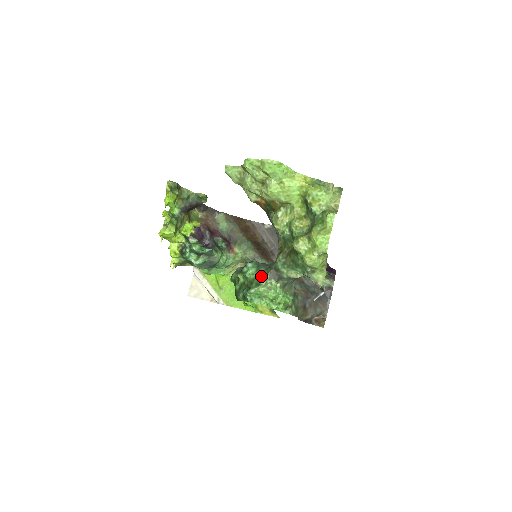
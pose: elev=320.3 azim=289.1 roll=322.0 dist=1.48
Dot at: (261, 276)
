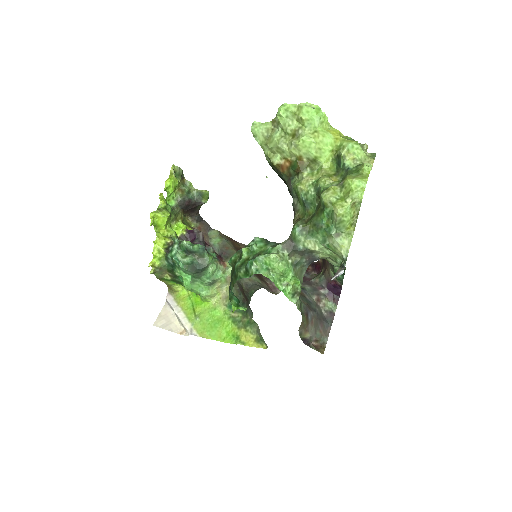
Dot at: (272, 246)
